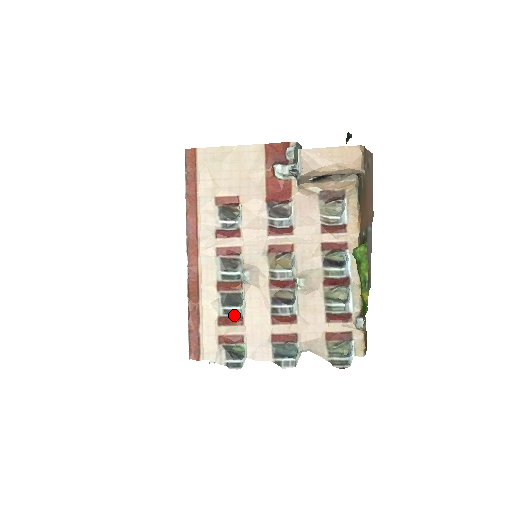
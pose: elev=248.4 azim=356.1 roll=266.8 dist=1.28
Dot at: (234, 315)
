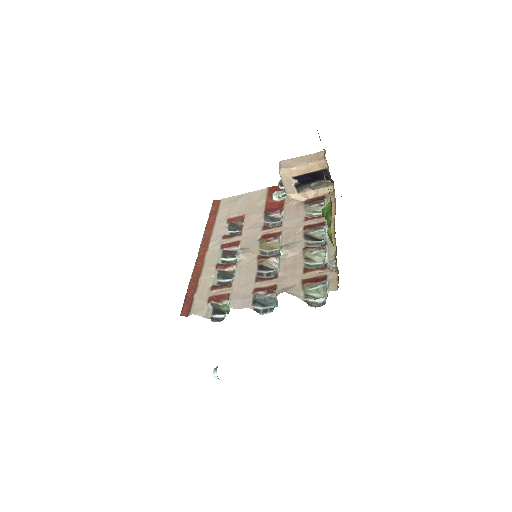
Dot at: (226, 285)
